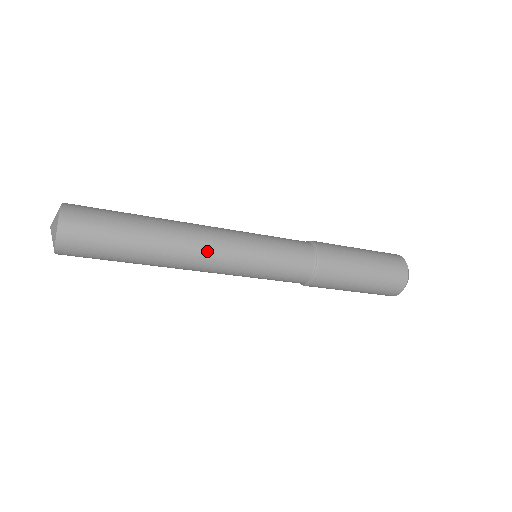
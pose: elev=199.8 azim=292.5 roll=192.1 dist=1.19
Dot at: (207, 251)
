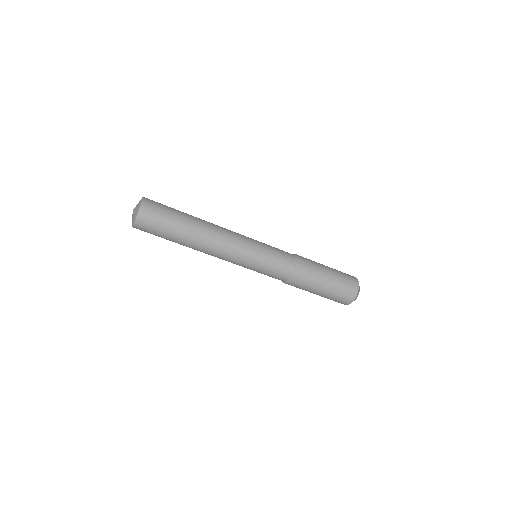
Dot at: (228, 230)
